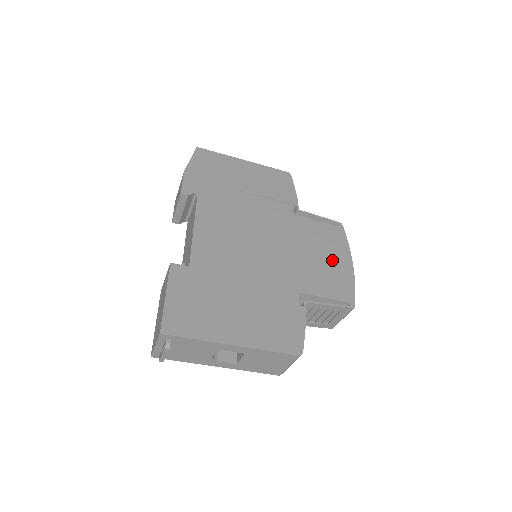
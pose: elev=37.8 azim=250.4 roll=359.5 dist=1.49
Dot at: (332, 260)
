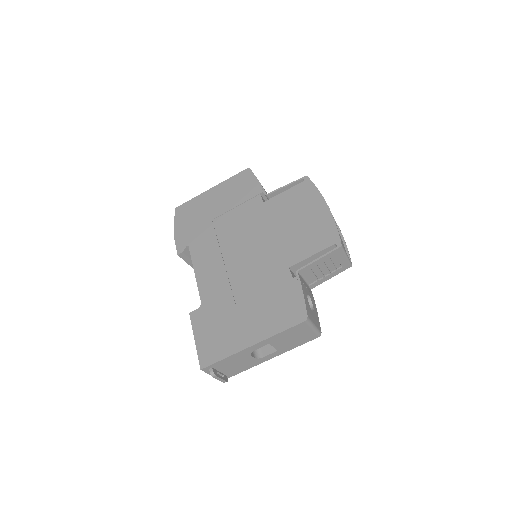
Dot at: (308, 217)
